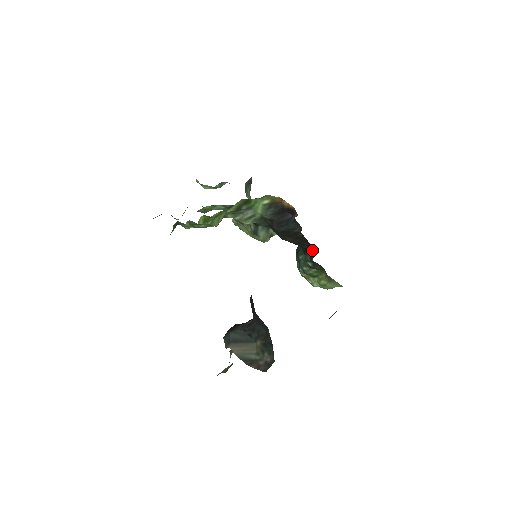
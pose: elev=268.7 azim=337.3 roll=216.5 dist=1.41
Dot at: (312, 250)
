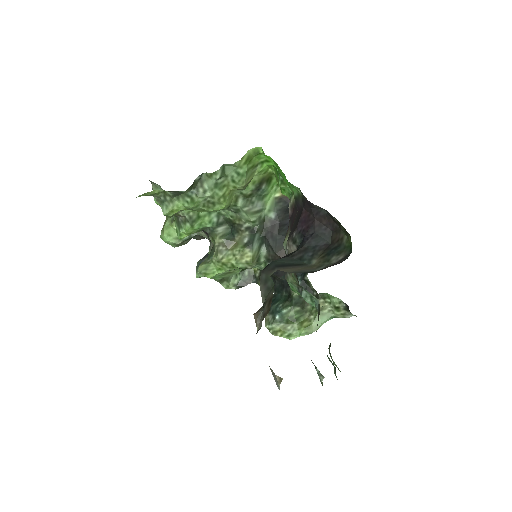
Dot at: occluded
